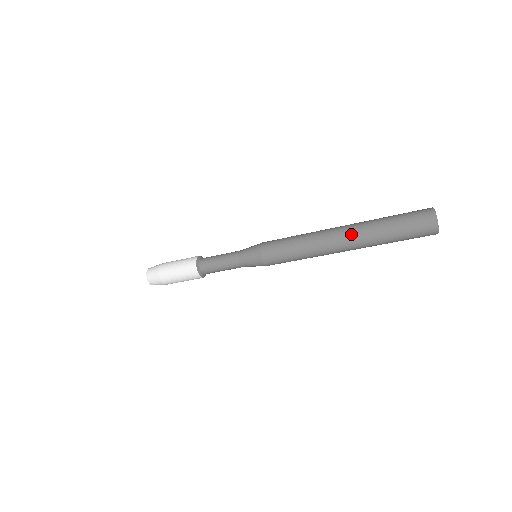
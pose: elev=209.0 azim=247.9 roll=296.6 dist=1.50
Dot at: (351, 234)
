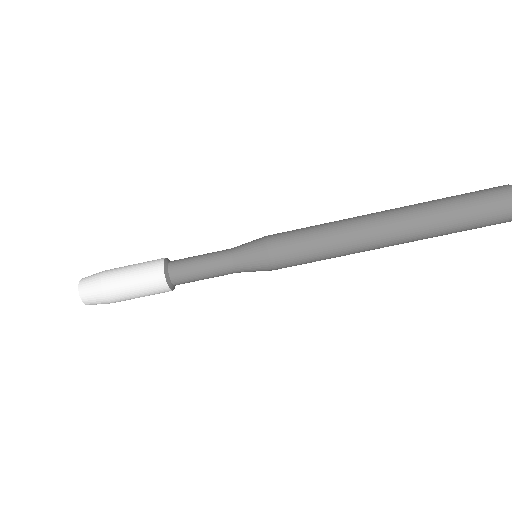
Dot at: (395, 208)
